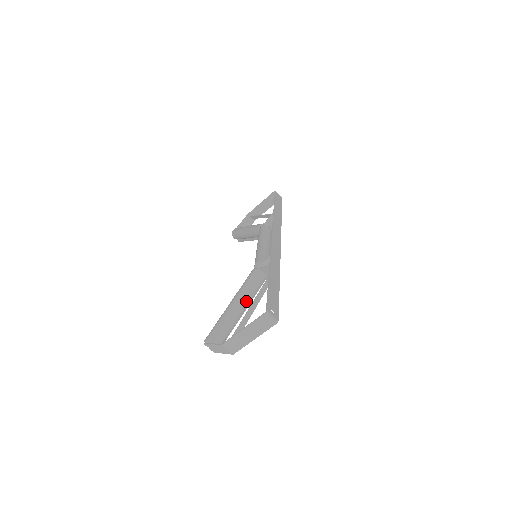
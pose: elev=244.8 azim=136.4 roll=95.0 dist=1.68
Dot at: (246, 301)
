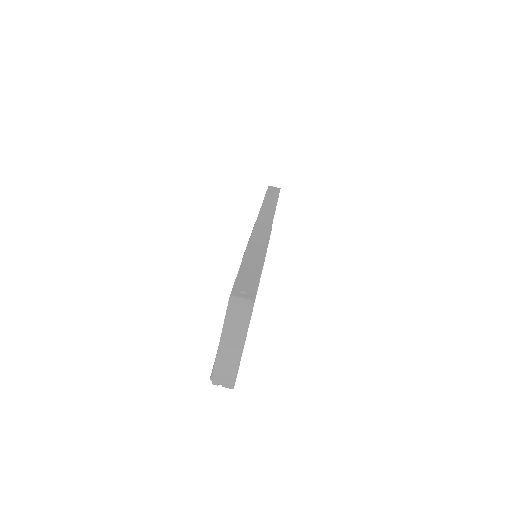
Dot at: occluded
